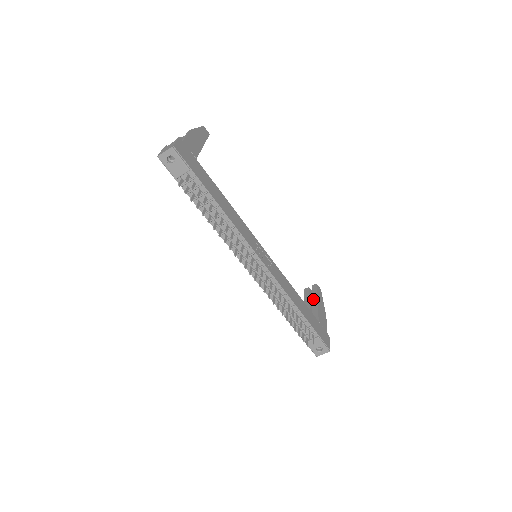
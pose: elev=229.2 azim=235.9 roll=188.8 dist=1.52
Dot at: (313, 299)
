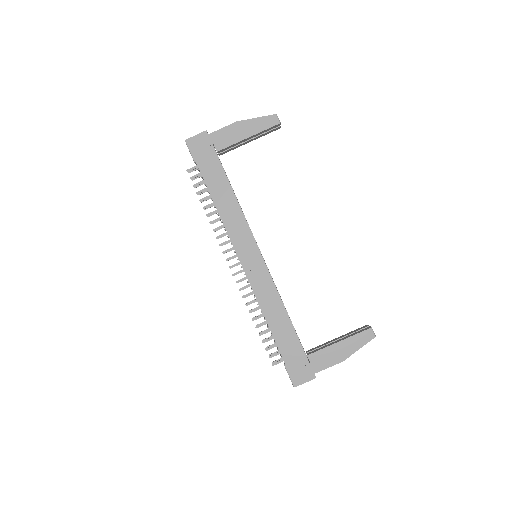
Dot at: (344, 337)
